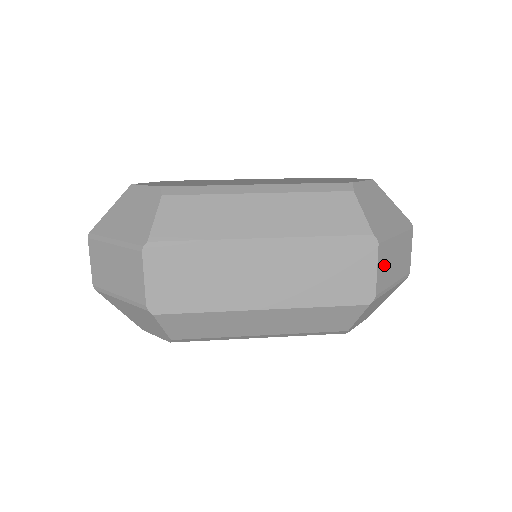
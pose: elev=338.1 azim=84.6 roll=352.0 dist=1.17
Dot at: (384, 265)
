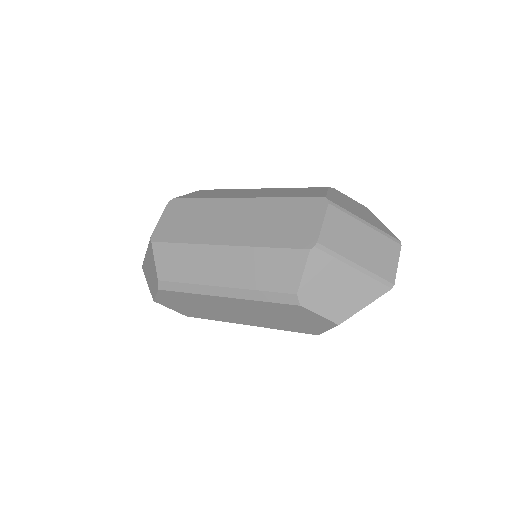
Dot at: (337, 230)
